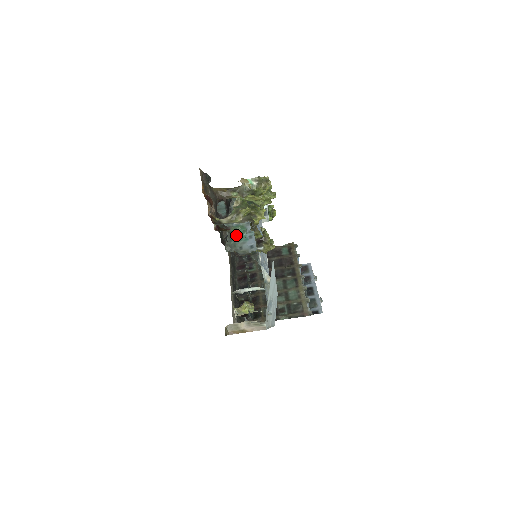
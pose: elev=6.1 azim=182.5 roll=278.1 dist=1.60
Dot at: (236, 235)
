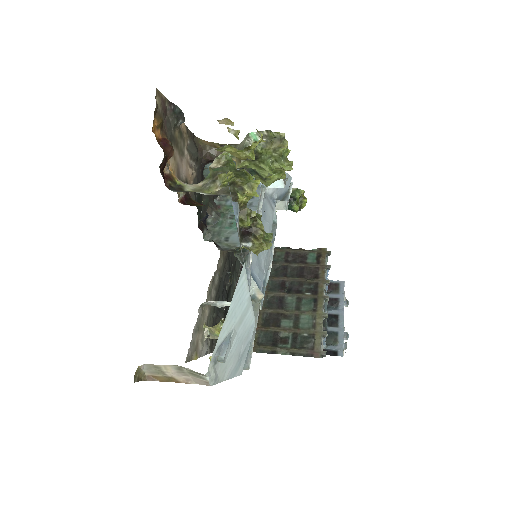
Dot at: (226, 219)
